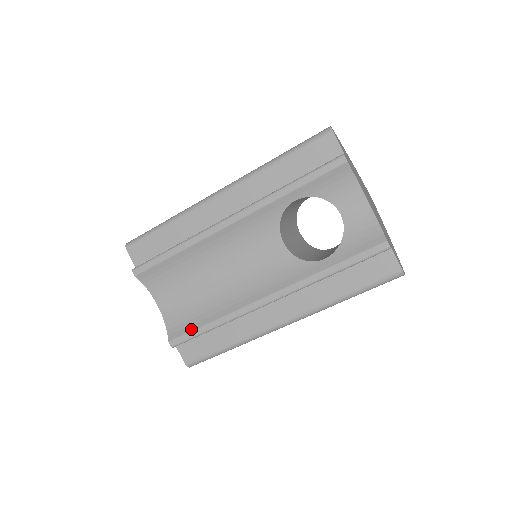
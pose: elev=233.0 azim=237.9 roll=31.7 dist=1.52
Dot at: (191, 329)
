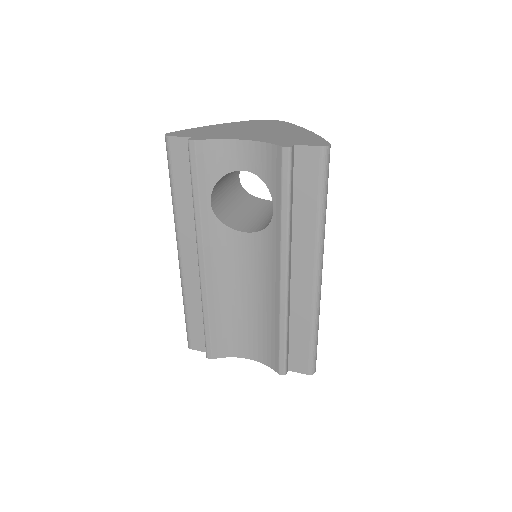
Dot at: (277, 351)
